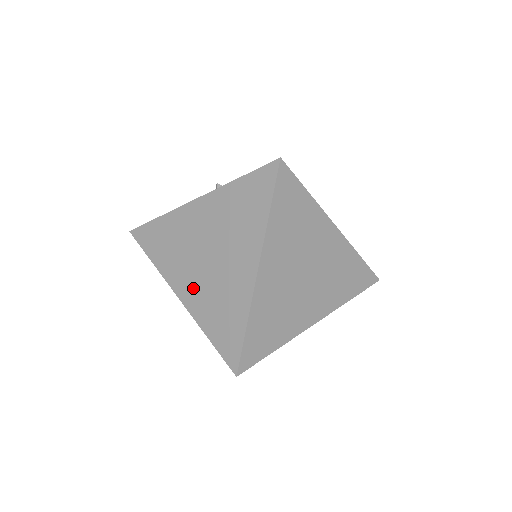
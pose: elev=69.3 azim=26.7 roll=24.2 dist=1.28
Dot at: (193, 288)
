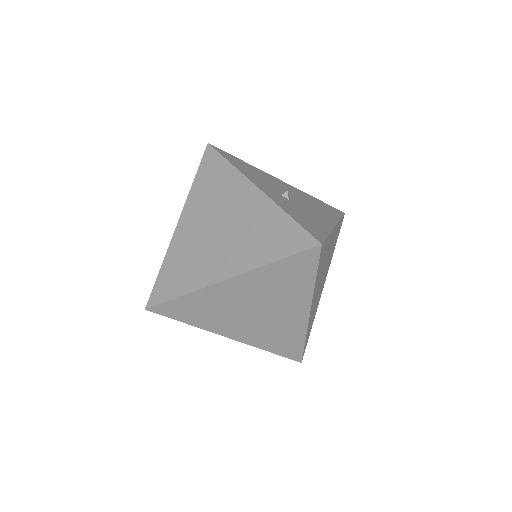
Dot at: (190, 231)
